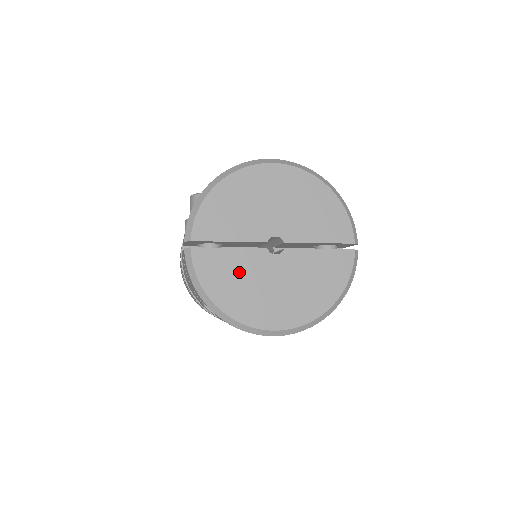
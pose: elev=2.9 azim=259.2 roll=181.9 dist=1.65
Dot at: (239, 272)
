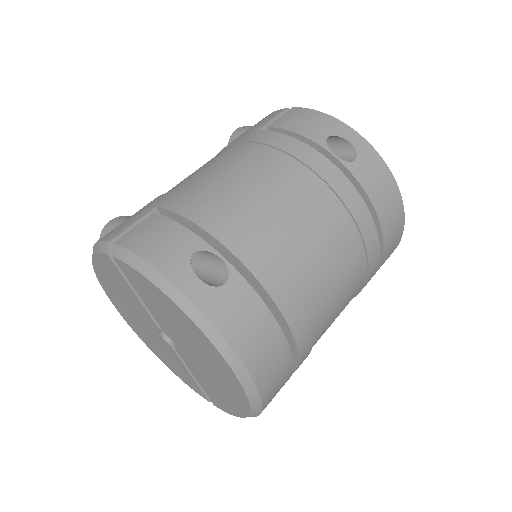
Dot at: occluded
